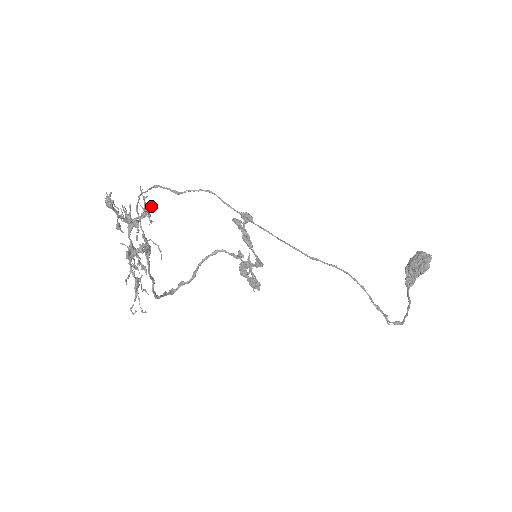
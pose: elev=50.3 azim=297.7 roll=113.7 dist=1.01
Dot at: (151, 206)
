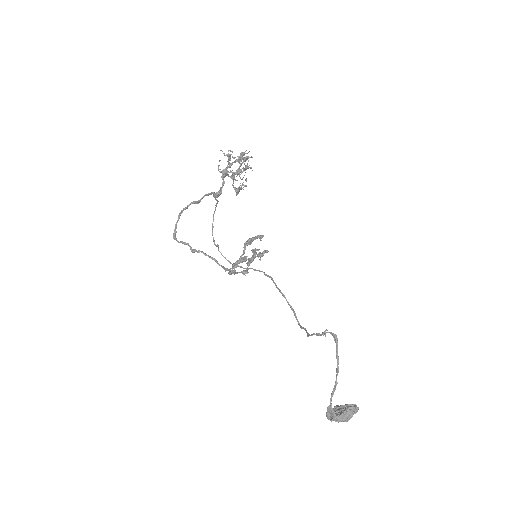
Dot at: occluded
